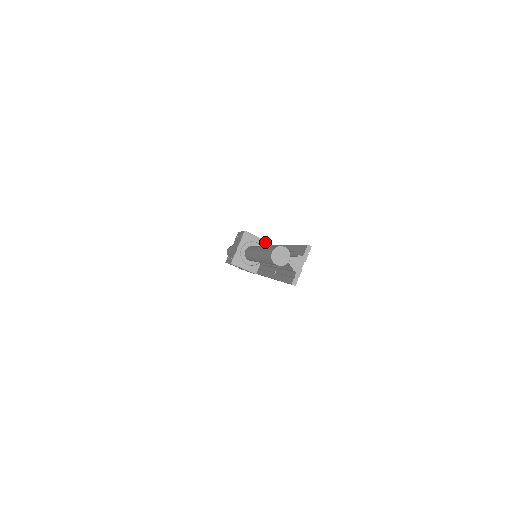
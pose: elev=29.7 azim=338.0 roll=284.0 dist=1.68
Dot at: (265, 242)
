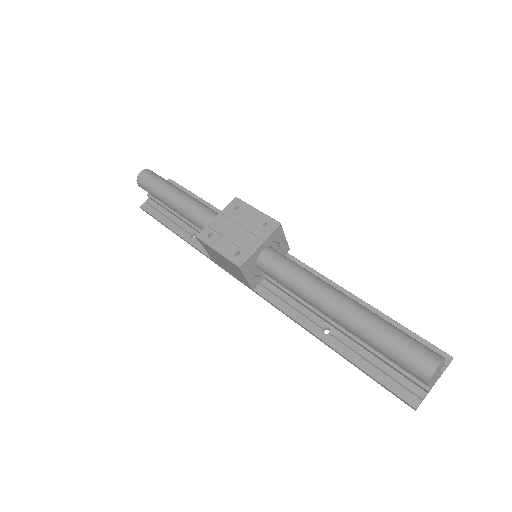
Dot at: (287, 248)
